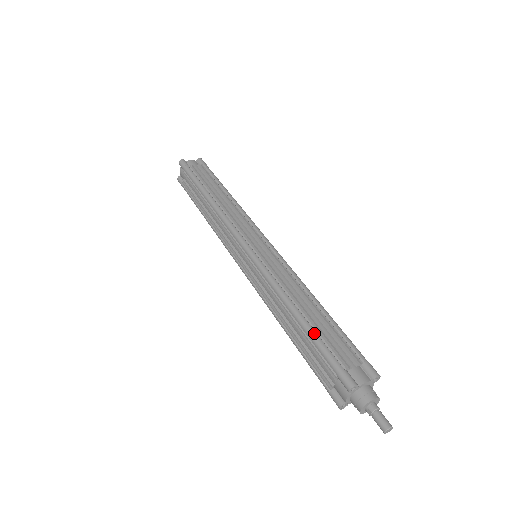
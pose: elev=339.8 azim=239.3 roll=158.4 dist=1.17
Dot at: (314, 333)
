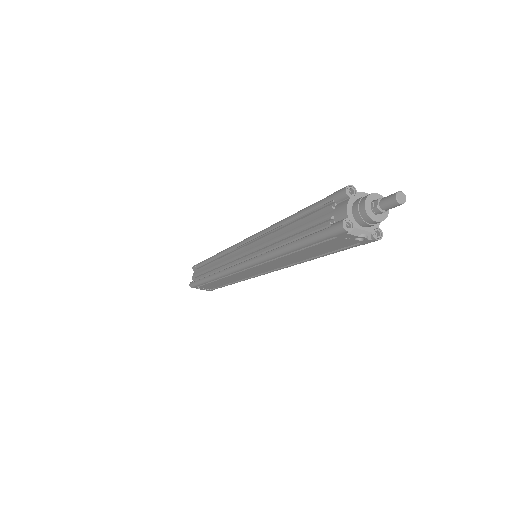
Dot at: (307, 207)
